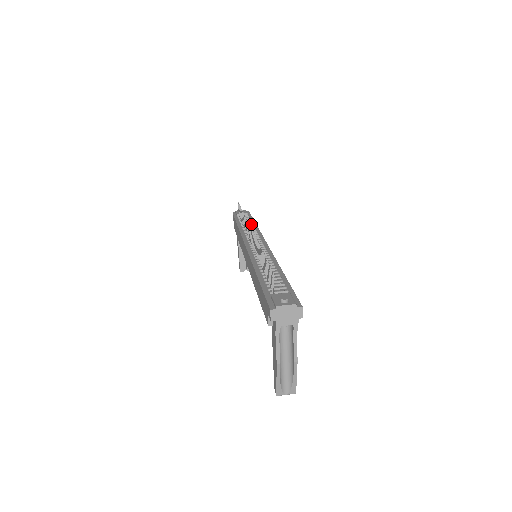
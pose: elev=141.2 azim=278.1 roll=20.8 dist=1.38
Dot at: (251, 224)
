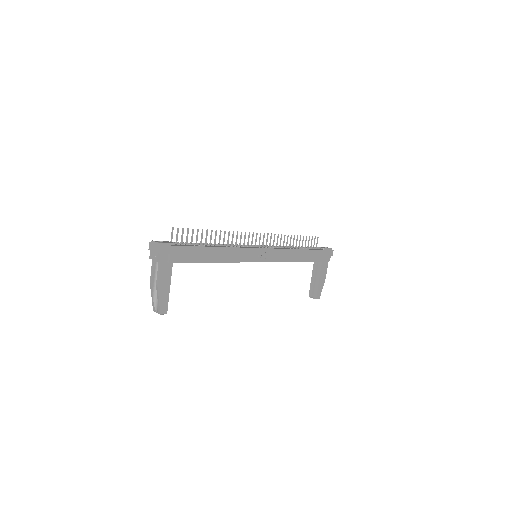
Dot at: (299, 248)
